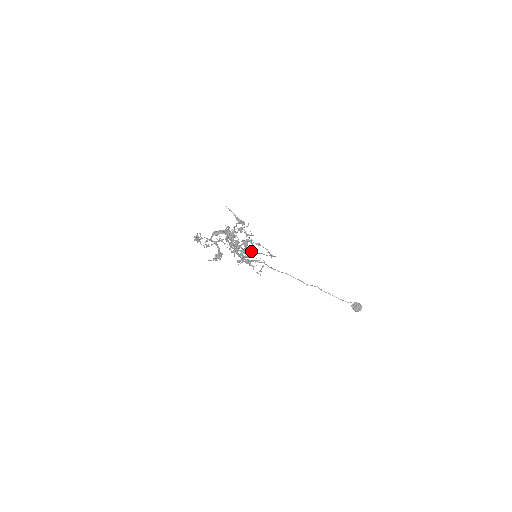
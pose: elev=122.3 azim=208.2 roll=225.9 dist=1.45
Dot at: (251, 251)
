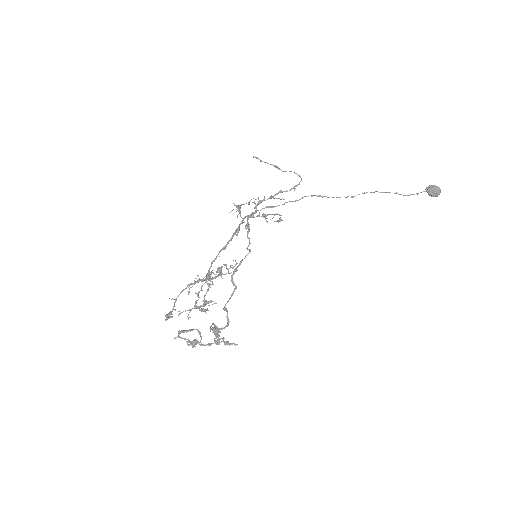
Dot at: (249, 252)
